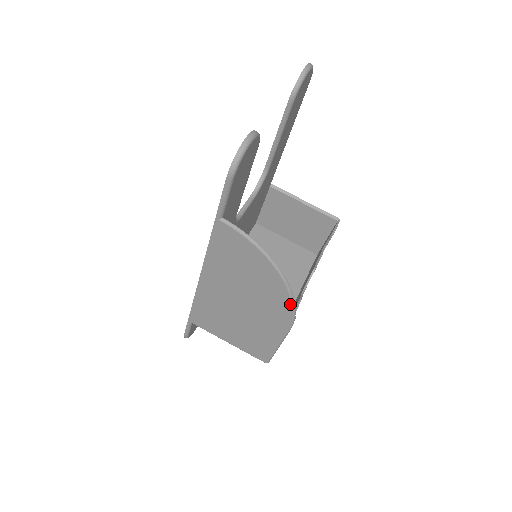
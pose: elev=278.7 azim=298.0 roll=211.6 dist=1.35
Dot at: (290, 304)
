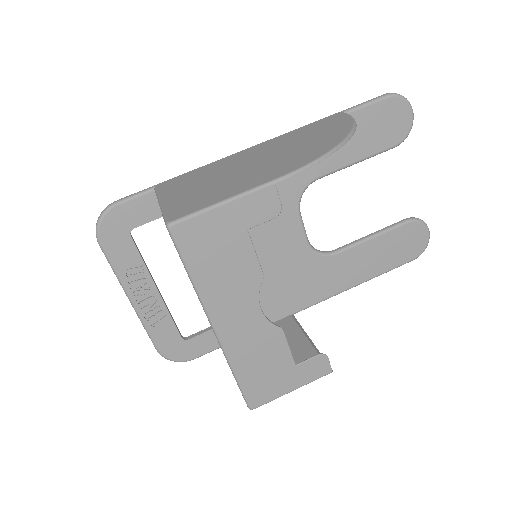
Dot at: (325, 153)
